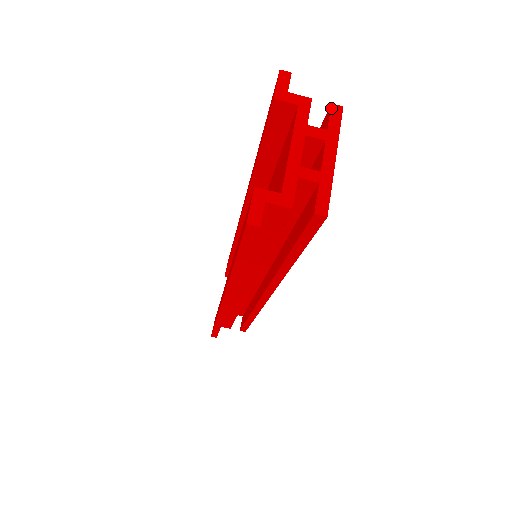
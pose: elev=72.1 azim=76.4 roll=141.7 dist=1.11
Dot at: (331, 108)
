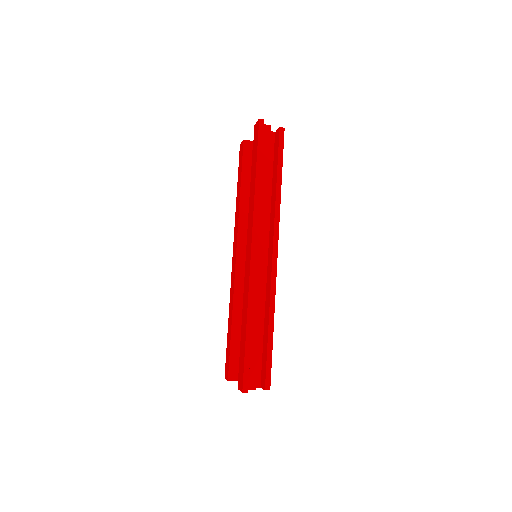
Dot at: occluded
